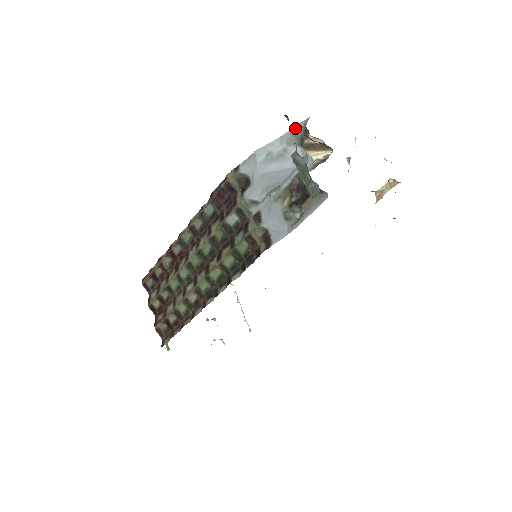
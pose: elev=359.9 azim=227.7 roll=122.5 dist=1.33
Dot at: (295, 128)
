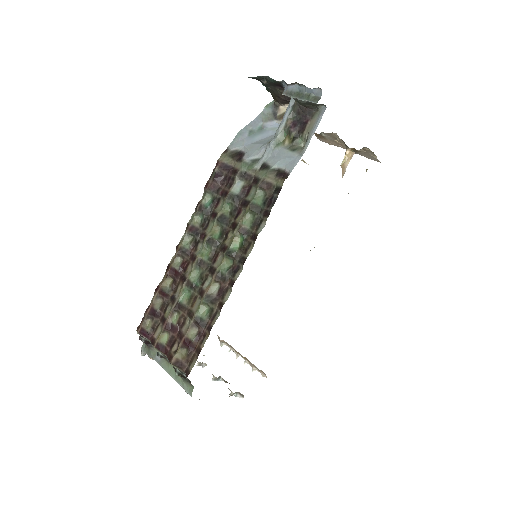
Dot at: (266, 109)
